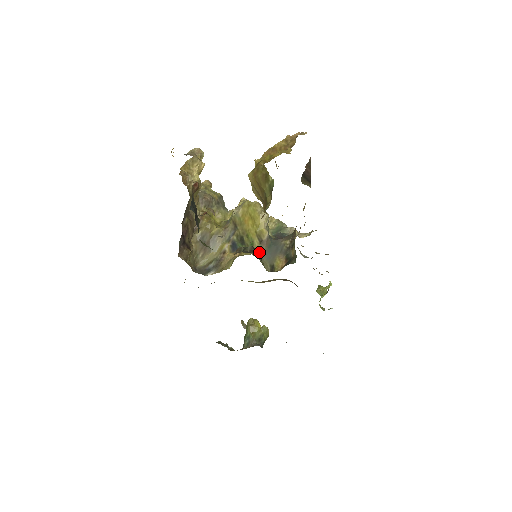
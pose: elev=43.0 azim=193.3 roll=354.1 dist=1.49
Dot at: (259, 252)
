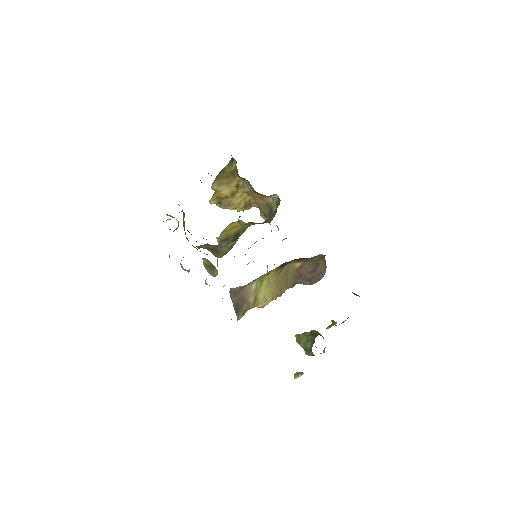
Dot at: (254, 224)
